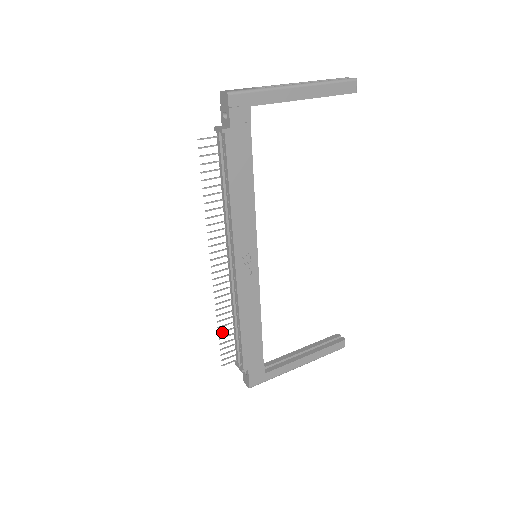
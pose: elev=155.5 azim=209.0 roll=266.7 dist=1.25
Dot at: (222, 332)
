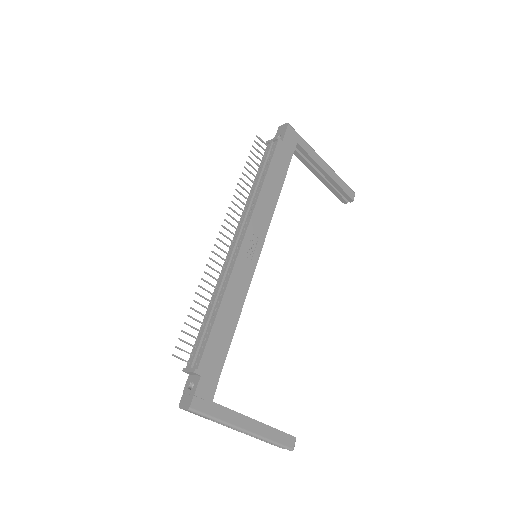
Dot at: (194, 309)
